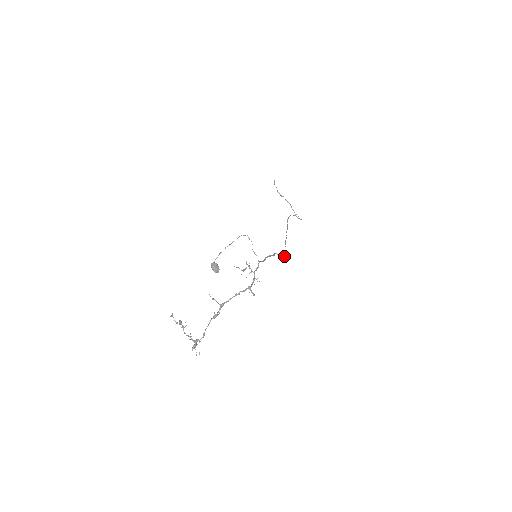
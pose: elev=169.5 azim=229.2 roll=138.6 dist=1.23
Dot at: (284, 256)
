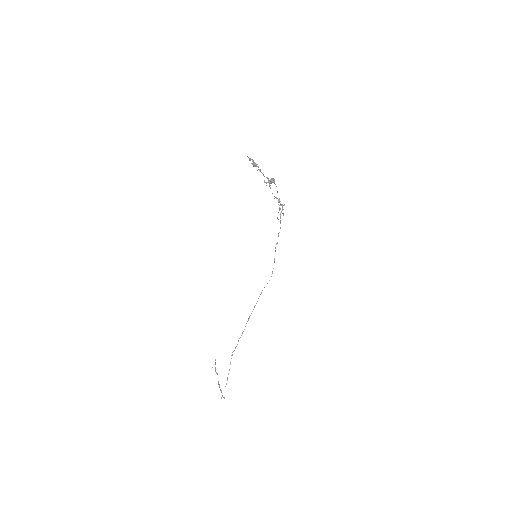
Dot at: occluded
